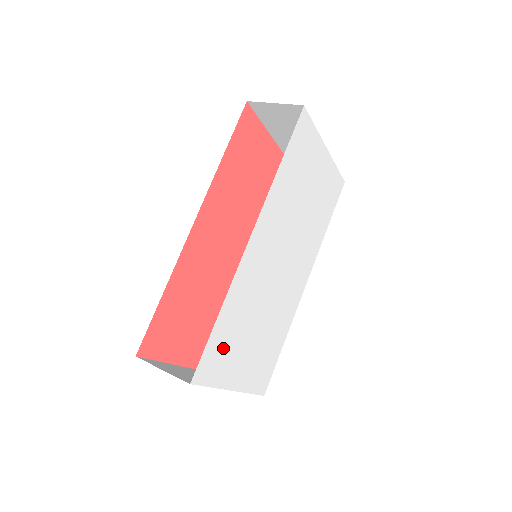
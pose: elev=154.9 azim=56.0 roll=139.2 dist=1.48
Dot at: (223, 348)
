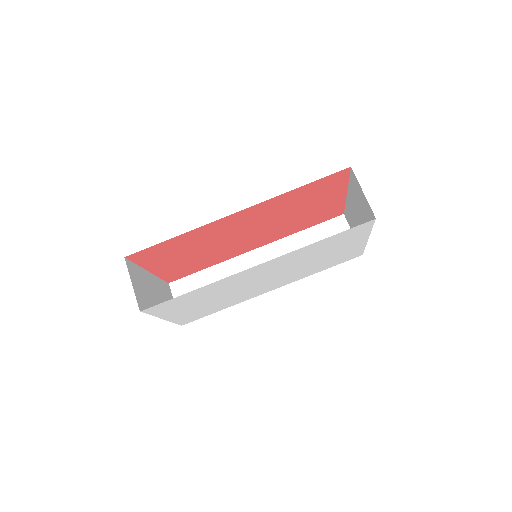
Dot at: (179, 303)
